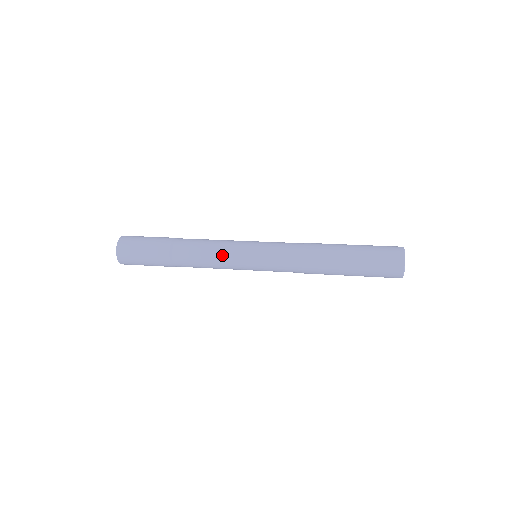
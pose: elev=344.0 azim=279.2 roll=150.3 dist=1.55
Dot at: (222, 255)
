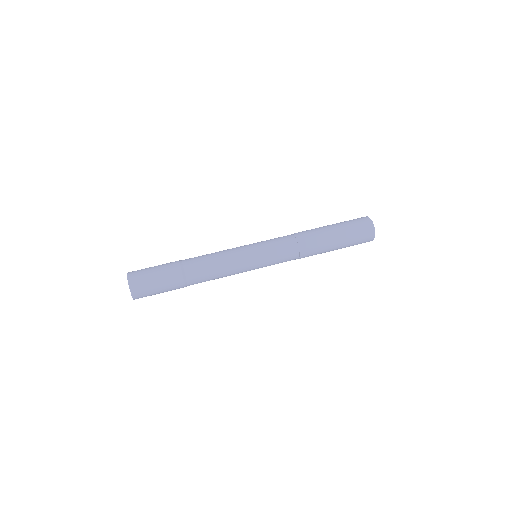
Dot at: (232, 271)
